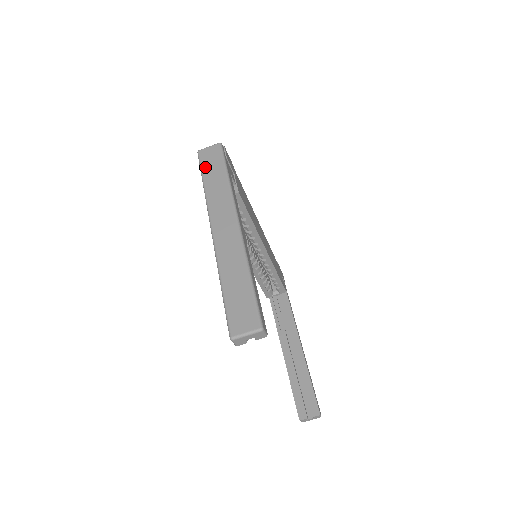
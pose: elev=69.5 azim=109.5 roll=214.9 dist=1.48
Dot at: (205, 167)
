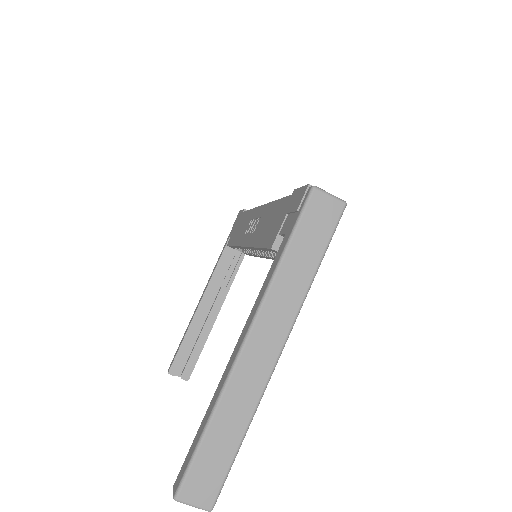
Dot at: (303, 229)
